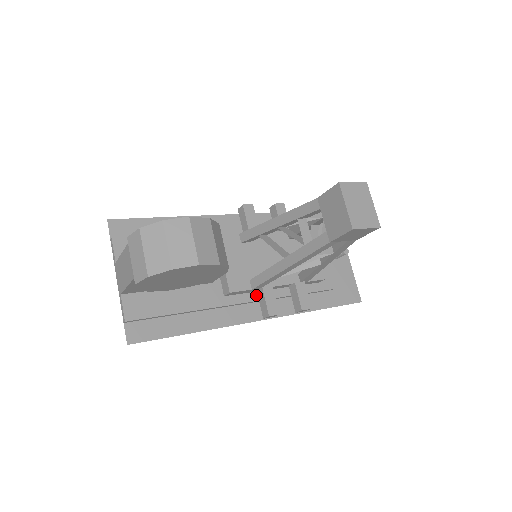
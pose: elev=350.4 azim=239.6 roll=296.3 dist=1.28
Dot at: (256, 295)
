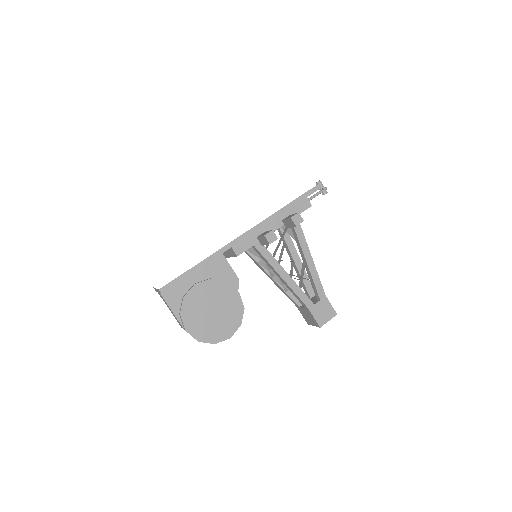
Dot at: occluded
